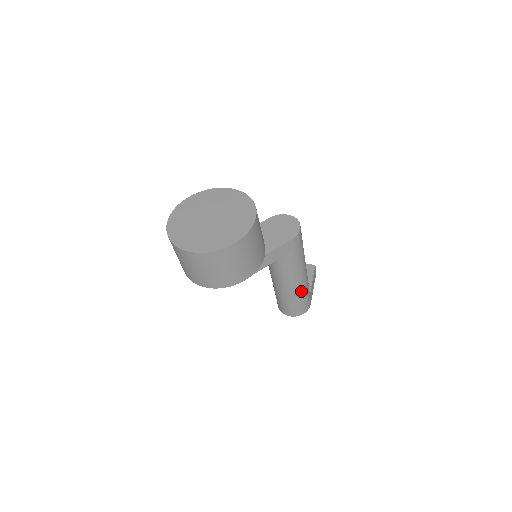
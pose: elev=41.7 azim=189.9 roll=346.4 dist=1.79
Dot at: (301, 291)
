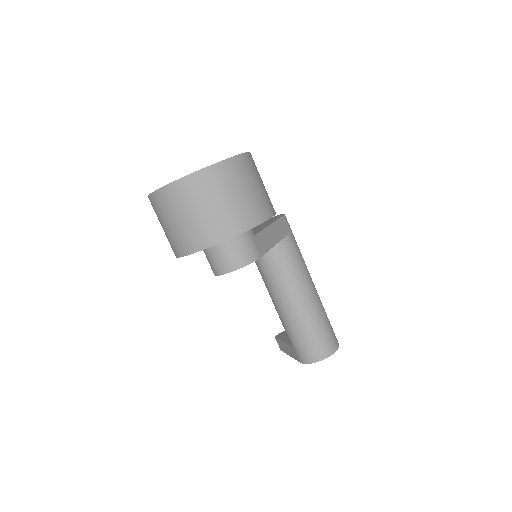
Dot at: (320, 305)
